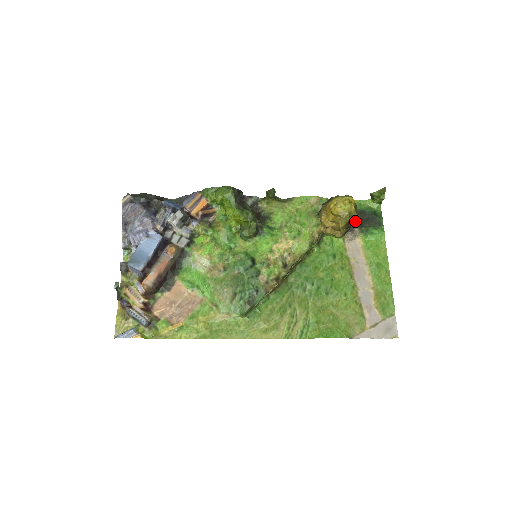
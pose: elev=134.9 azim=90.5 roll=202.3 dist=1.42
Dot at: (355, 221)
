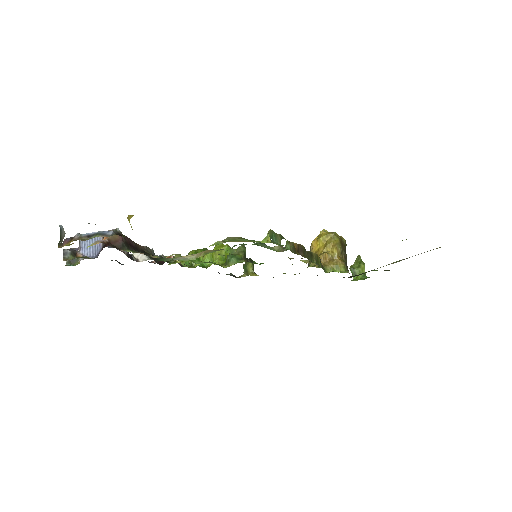
Dot at: (350, 277)
